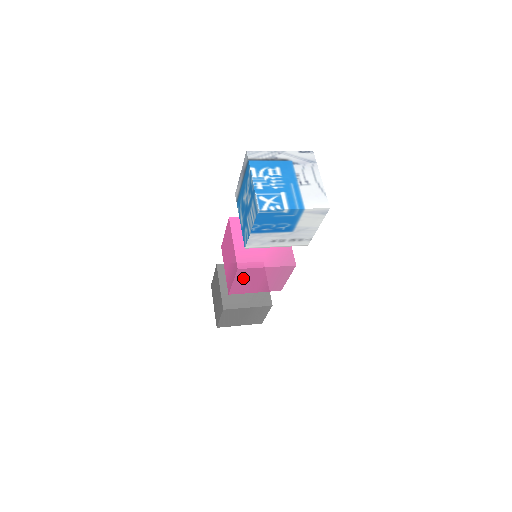
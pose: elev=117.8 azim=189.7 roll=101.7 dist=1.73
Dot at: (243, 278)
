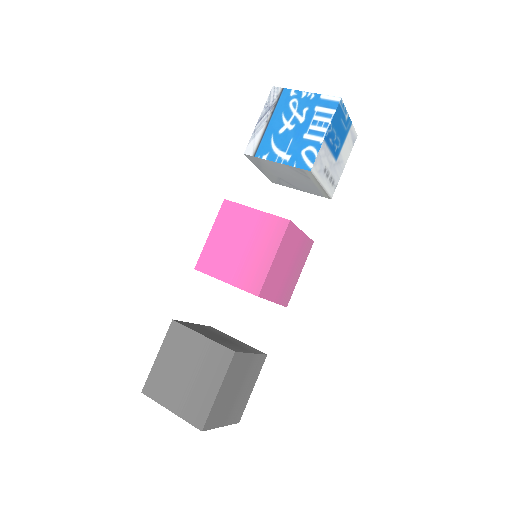
Dot at: (283, 251)
